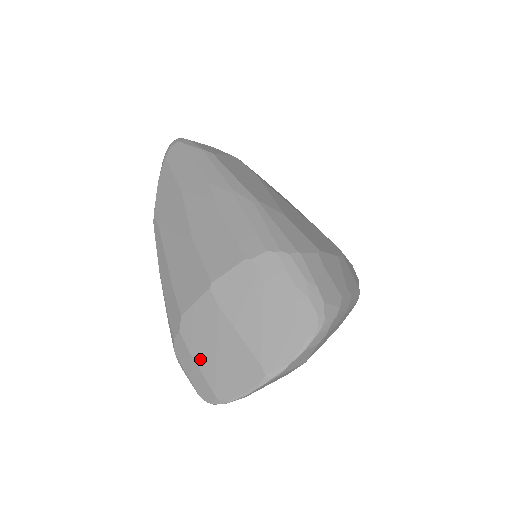
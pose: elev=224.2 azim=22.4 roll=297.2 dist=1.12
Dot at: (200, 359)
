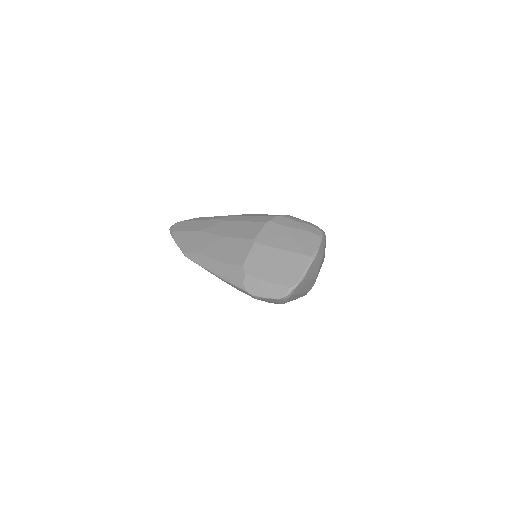
Dot at: (267, 277)
